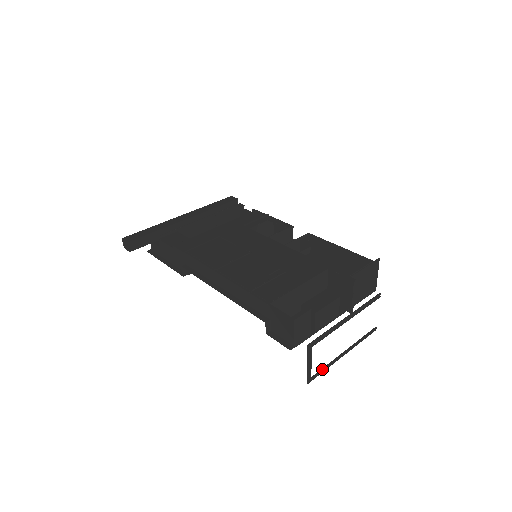
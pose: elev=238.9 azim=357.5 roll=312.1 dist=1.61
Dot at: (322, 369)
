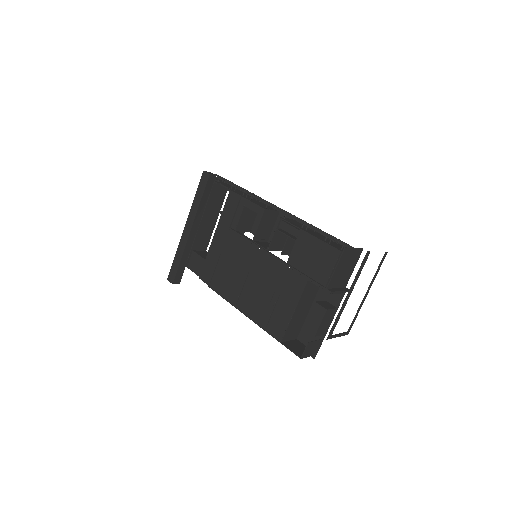
Dot at: (353, 319)
